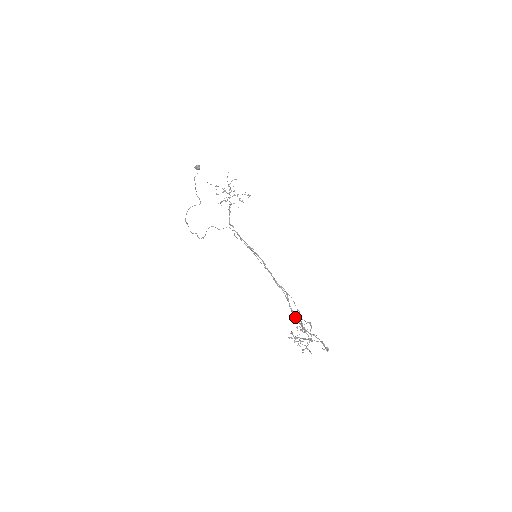
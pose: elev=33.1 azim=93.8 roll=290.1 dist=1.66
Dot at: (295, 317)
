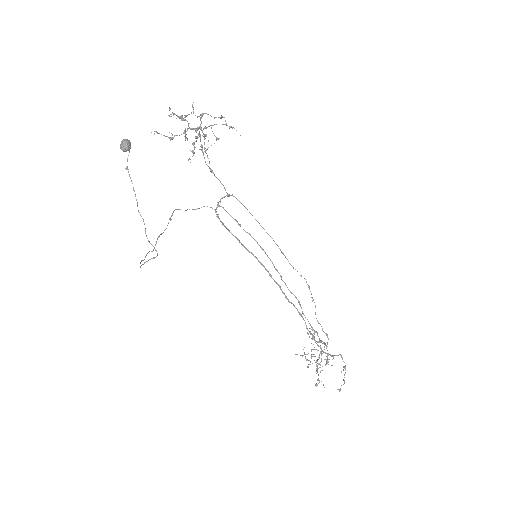
Dot at: (310, 332)
